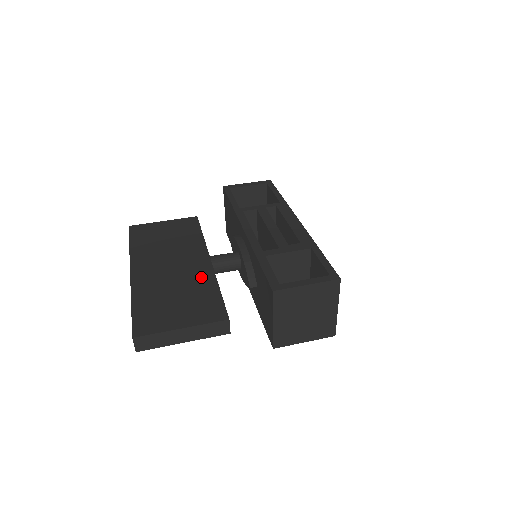
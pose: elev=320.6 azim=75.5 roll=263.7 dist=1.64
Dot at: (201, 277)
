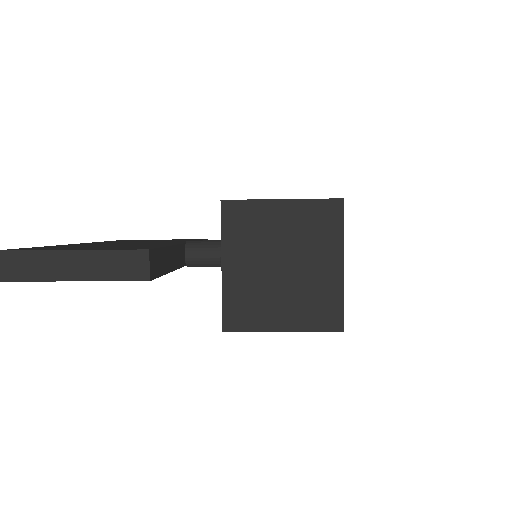
Dot at: (157, 244)
